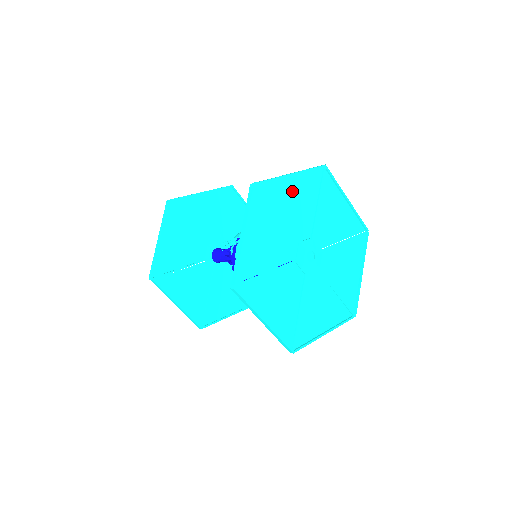
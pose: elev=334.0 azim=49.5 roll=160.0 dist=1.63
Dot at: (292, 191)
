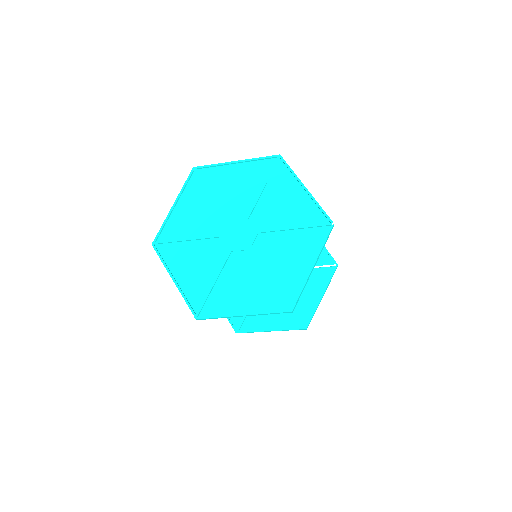
Dot at: (234, 176)
